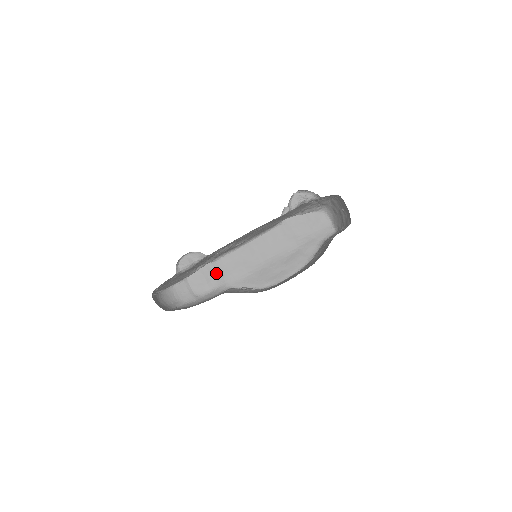
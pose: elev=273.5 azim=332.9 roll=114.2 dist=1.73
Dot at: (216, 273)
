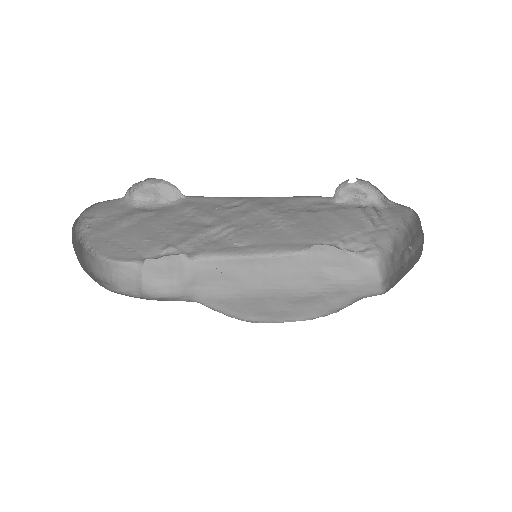
Dot at: (188, 277)
